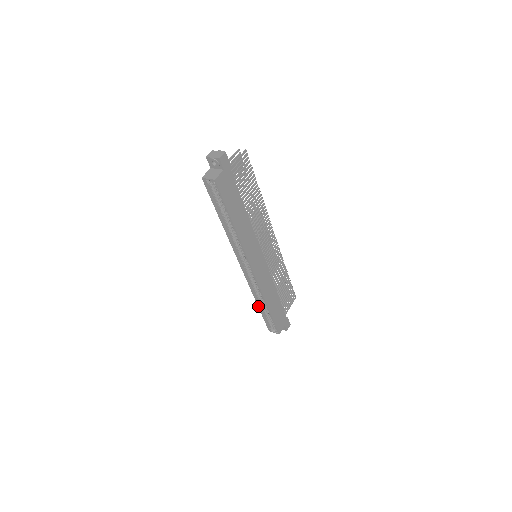
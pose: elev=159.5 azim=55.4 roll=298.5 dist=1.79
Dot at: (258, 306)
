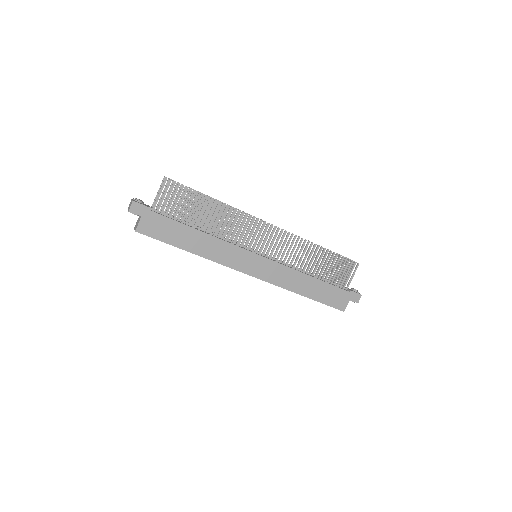
Dot at: occluded
